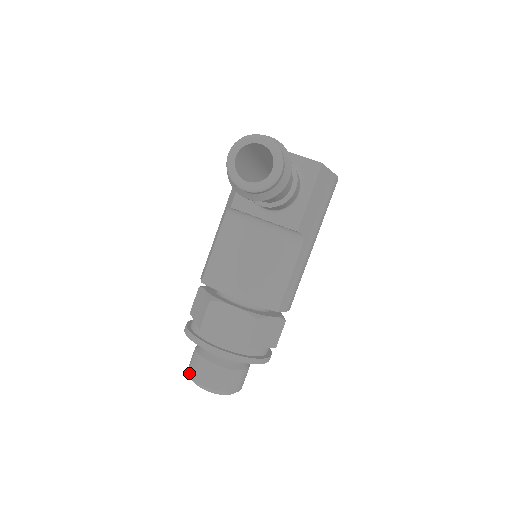
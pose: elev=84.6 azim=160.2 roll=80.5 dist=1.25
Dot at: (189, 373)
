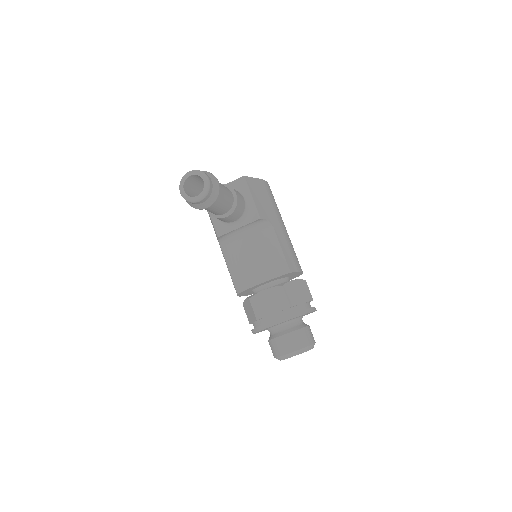
Dot at: (275, 357)
